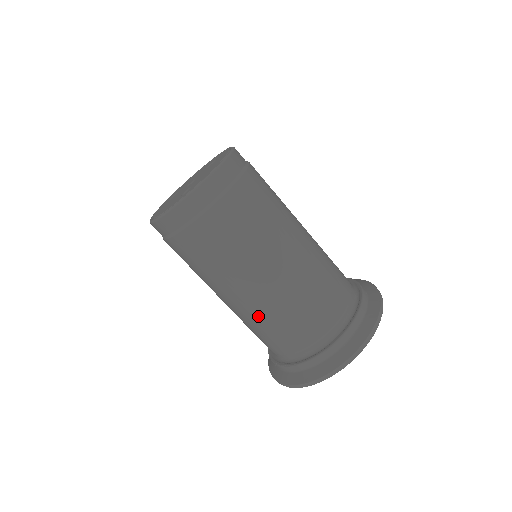
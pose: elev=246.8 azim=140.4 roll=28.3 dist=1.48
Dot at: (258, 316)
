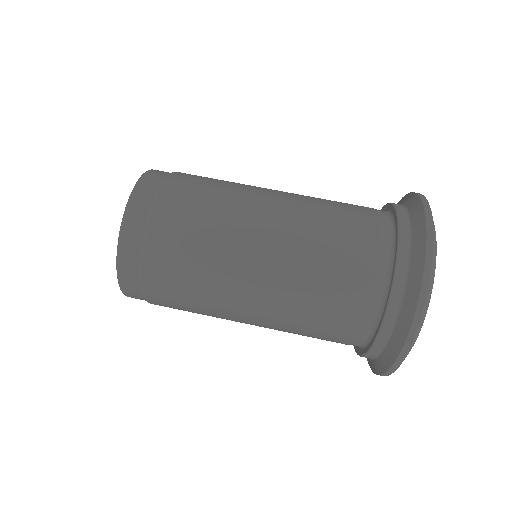
Dot at: (284, 328)
